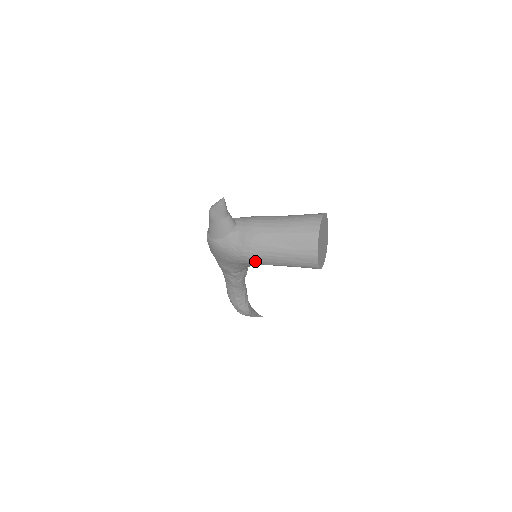
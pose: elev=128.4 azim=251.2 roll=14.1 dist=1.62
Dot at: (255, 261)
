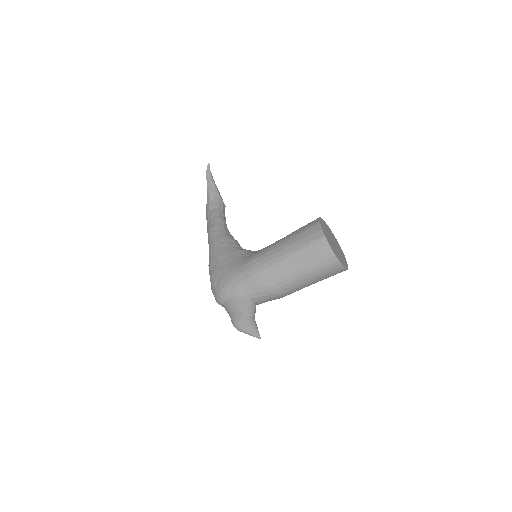
Dot at: occluded
